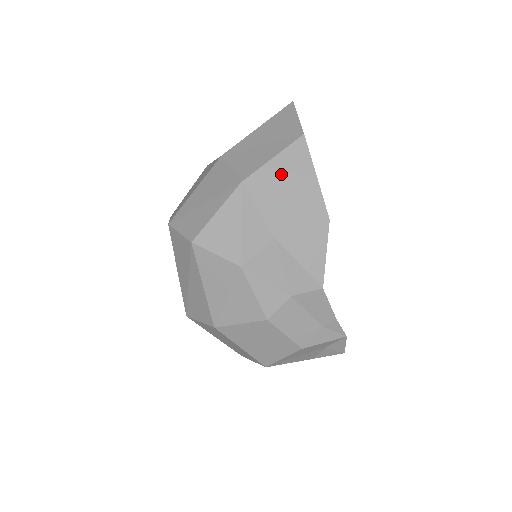
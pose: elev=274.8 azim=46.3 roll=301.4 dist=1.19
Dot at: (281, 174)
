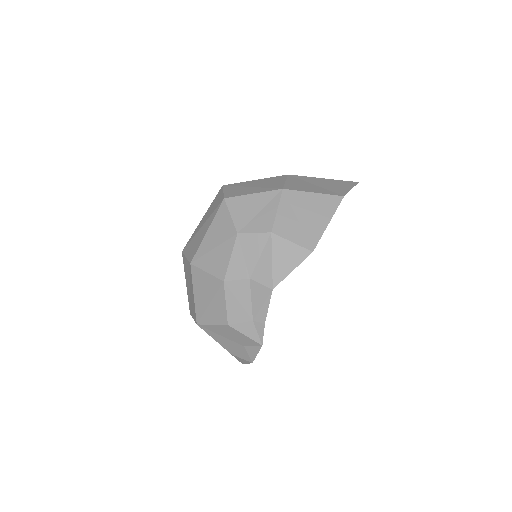
Dot at: (309, 204)
